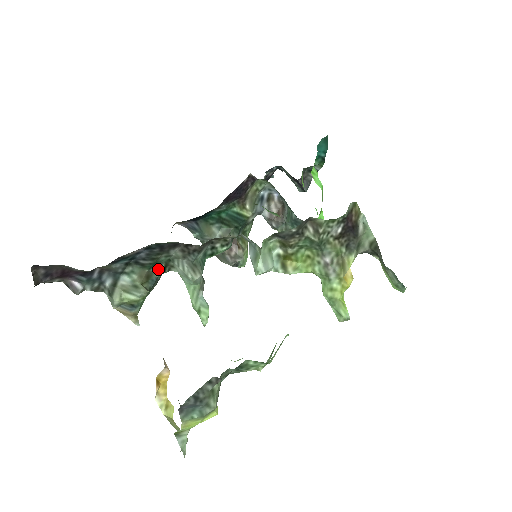
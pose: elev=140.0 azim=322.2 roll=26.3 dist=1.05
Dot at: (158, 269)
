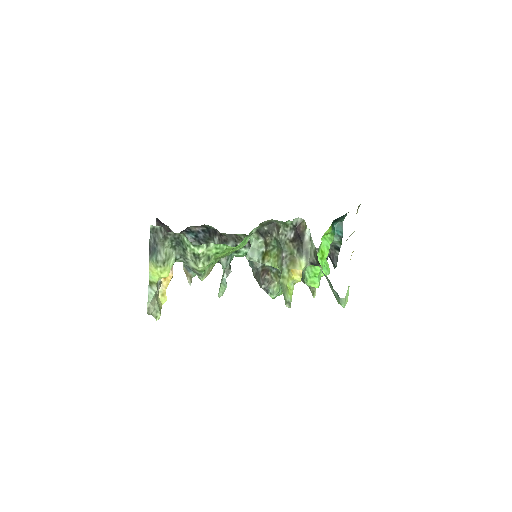
Dot at: occluded
